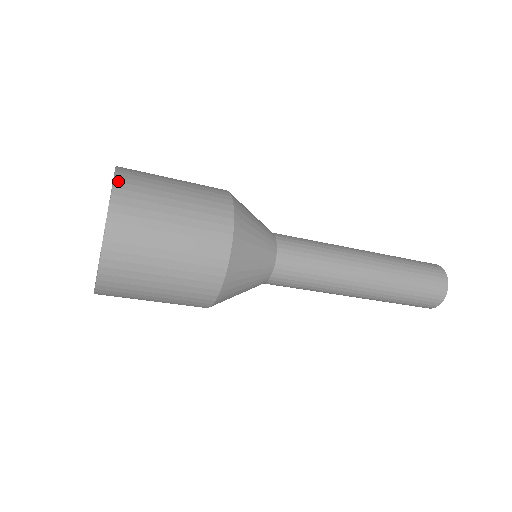
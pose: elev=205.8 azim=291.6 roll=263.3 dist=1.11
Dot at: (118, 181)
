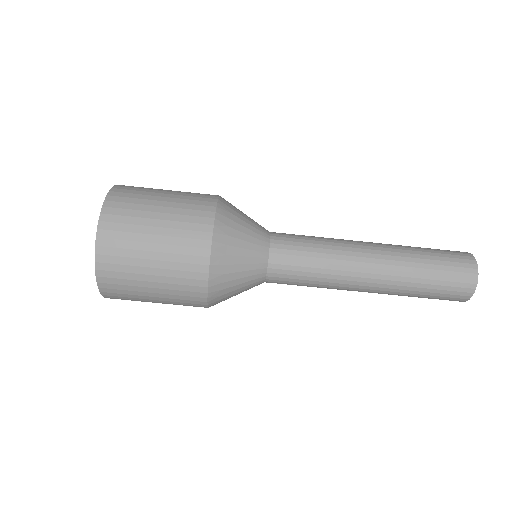
Dot at: (108, 200)
